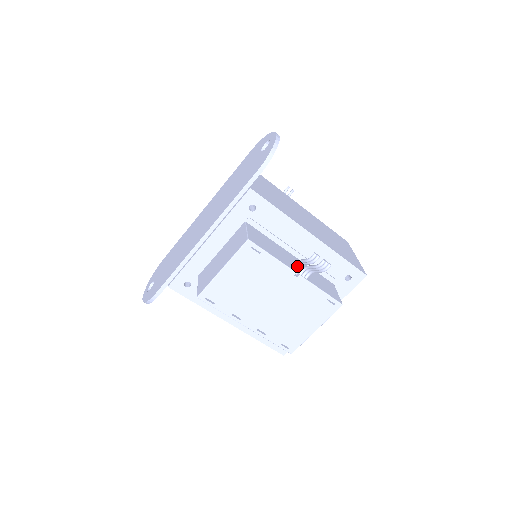
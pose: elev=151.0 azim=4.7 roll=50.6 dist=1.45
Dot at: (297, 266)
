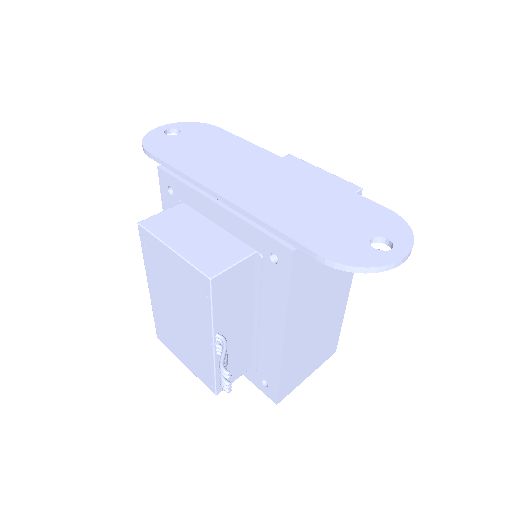
Dot at: (221, 342)
